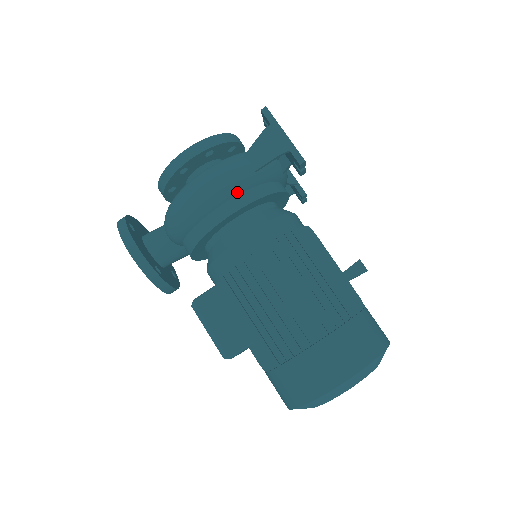
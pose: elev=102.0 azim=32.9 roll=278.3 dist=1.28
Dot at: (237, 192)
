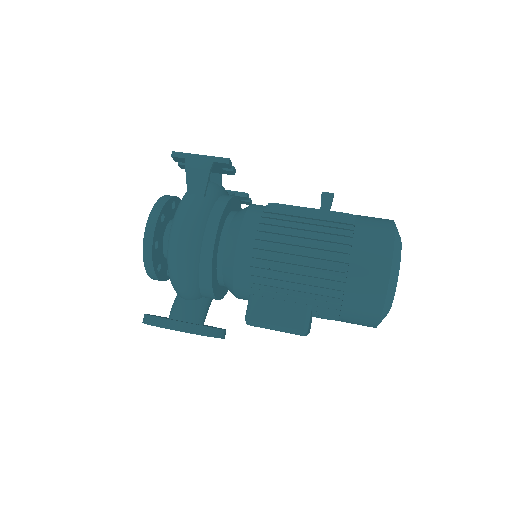
Dot at: (205, 219)
